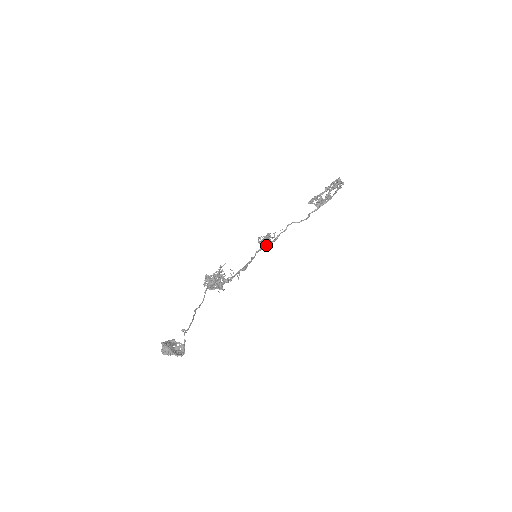
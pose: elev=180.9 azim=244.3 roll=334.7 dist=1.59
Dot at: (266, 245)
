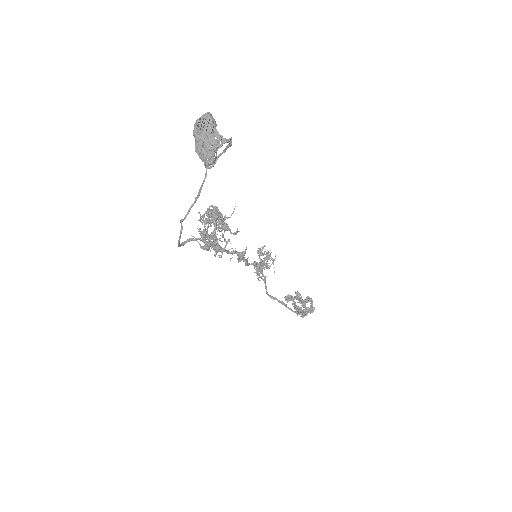
Dot at: (260, 267)
